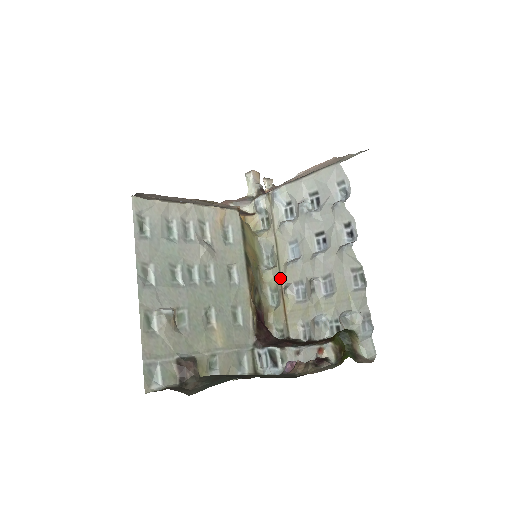
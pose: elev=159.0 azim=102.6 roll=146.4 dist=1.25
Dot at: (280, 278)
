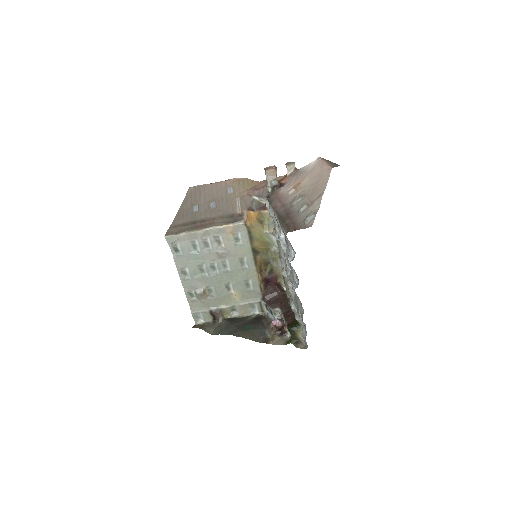
Dot at: occluded
